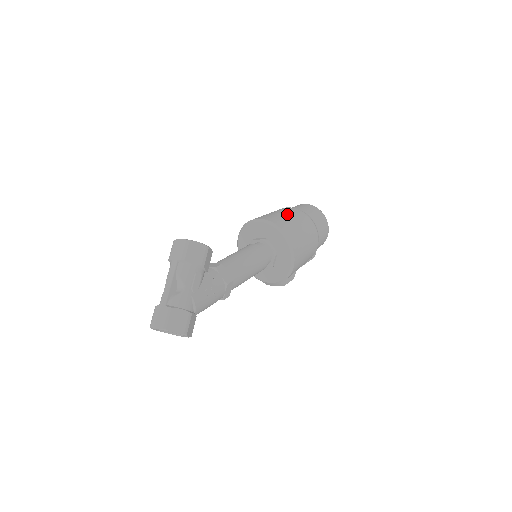
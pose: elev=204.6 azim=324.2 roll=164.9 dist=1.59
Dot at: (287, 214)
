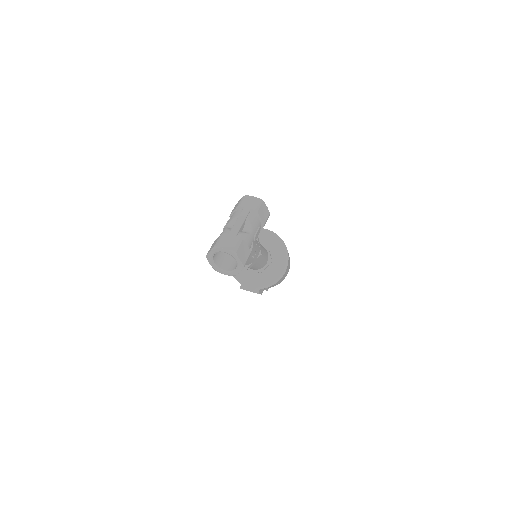
Dot at: occluded
